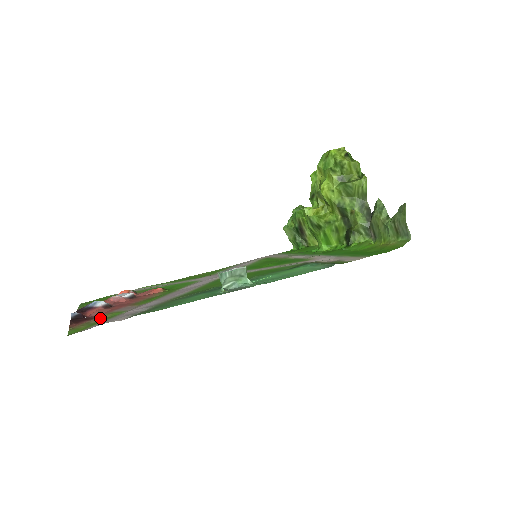
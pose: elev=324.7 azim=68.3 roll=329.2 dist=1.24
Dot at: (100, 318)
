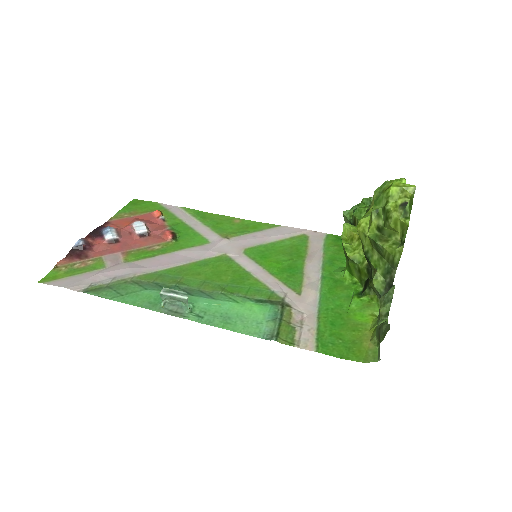
Dot at: (86, 262)
